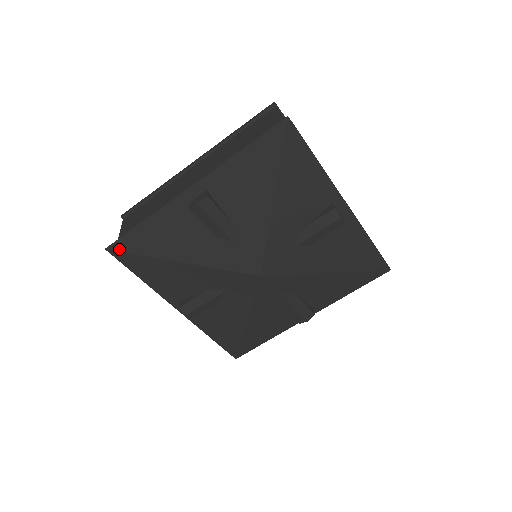
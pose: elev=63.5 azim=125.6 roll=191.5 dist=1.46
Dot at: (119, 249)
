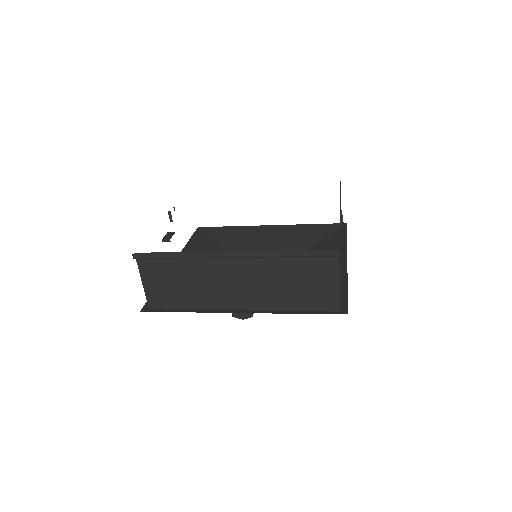
Dot at: (153, 309)
